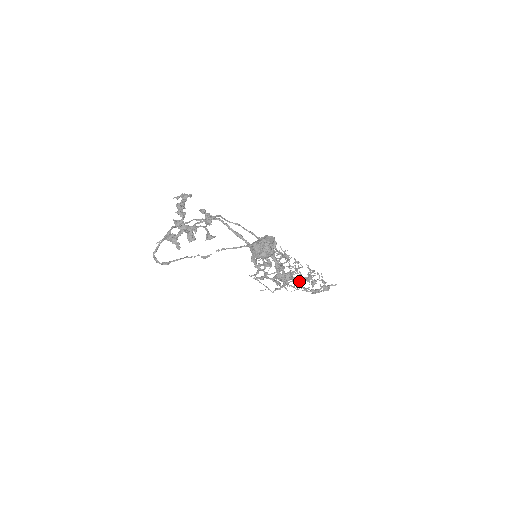
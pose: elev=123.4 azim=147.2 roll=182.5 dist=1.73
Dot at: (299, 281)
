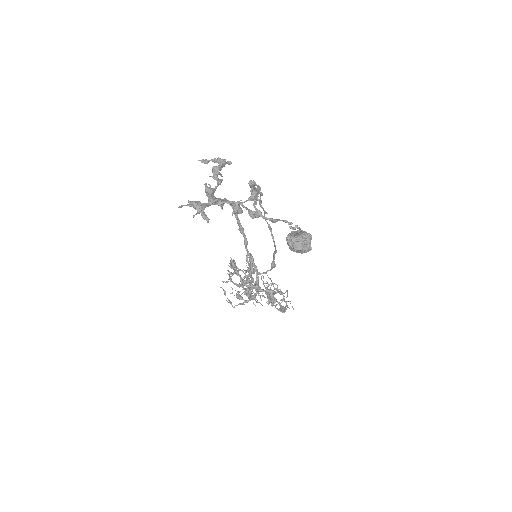
Dot at: (269, 296)
